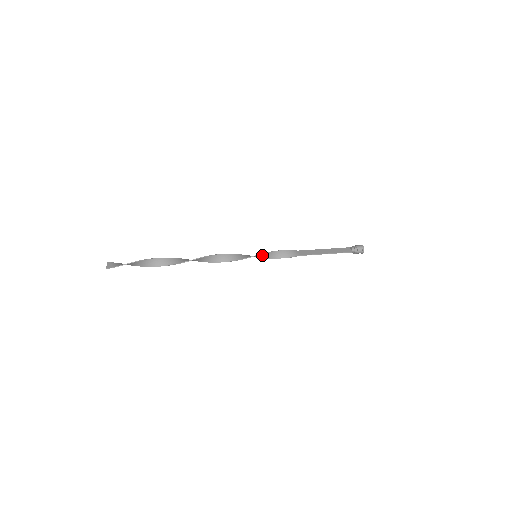
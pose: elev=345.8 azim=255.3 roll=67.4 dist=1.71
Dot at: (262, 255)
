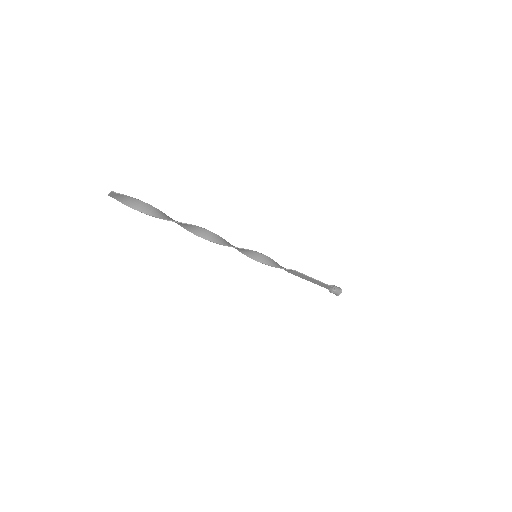
Dot at: (261, 257)
